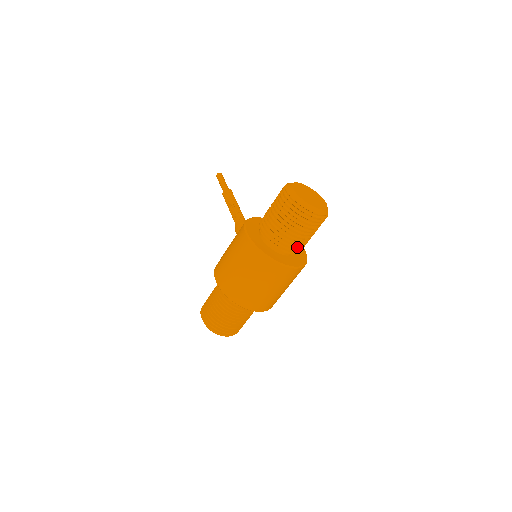
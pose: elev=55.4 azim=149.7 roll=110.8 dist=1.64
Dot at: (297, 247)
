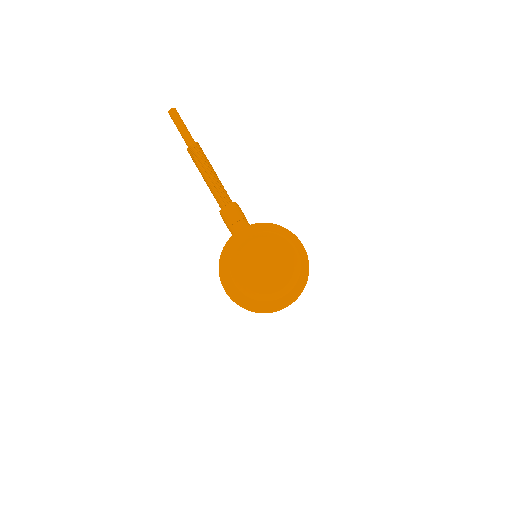
Dot at: occluded
